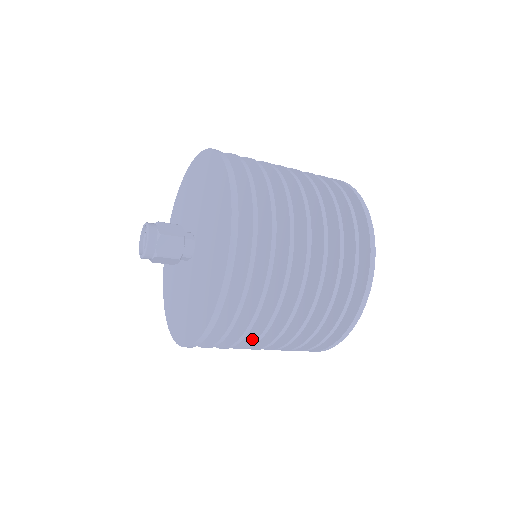
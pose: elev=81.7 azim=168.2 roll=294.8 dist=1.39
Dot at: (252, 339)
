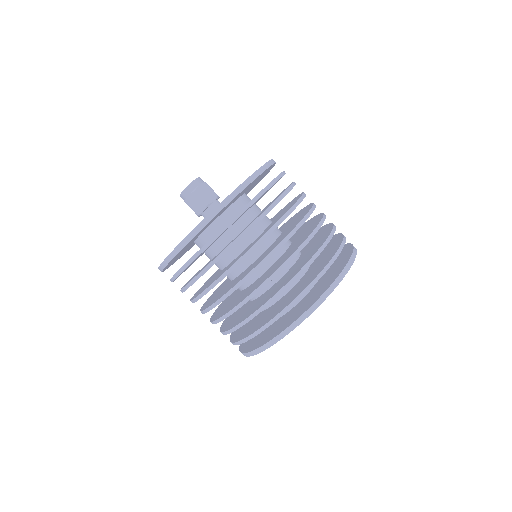
Dot at: (192, 298)
